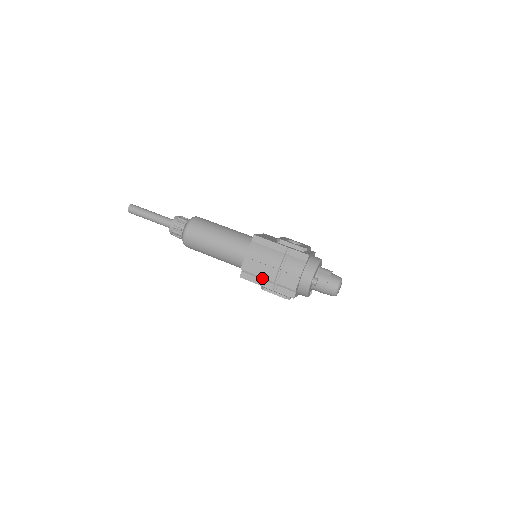
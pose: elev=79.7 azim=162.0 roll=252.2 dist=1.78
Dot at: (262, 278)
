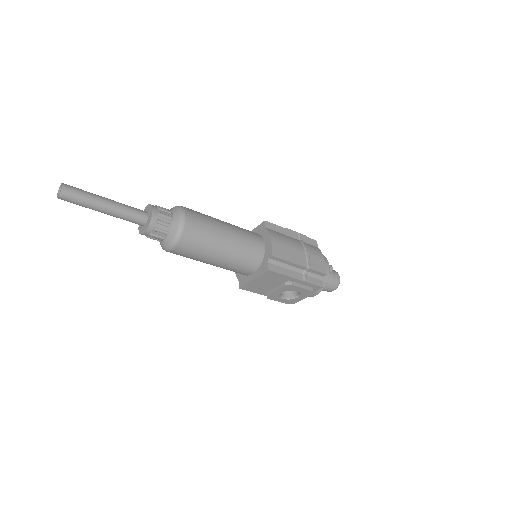
Dot at: (290, 268)
